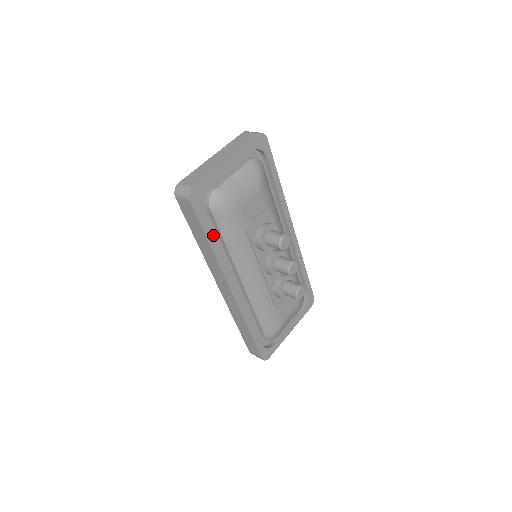
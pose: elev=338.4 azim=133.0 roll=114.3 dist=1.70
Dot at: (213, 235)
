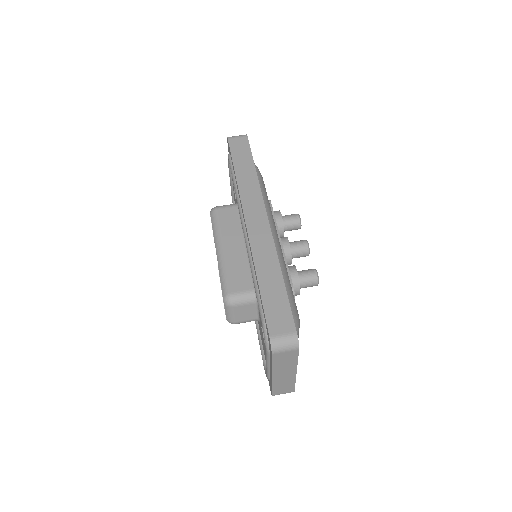
Dot at: occluded
